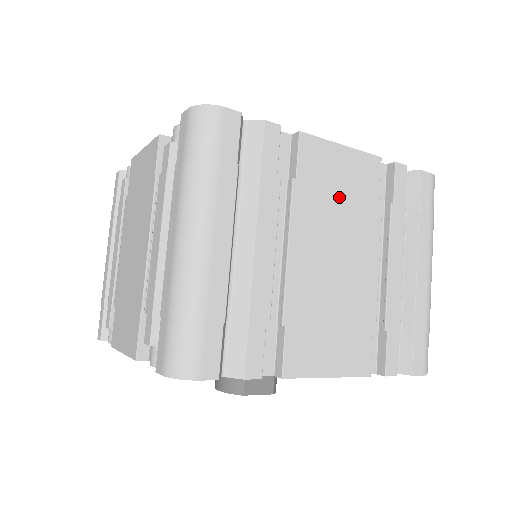
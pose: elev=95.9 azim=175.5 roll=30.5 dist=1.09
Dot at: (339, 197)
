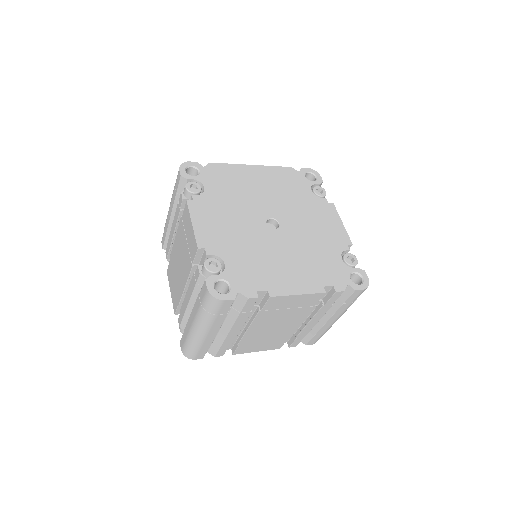
Dot at: (287, 311)
